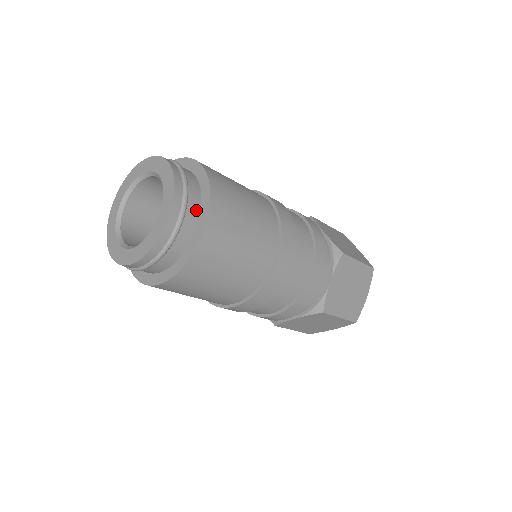
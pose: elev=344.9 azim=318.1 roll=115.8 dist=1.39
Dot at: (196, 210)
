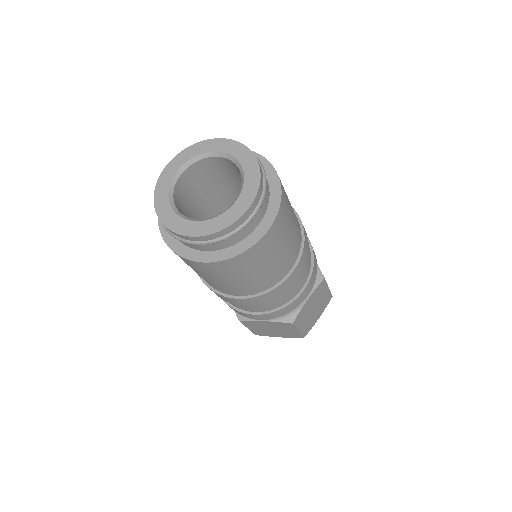
Dot at: (264, 209)
